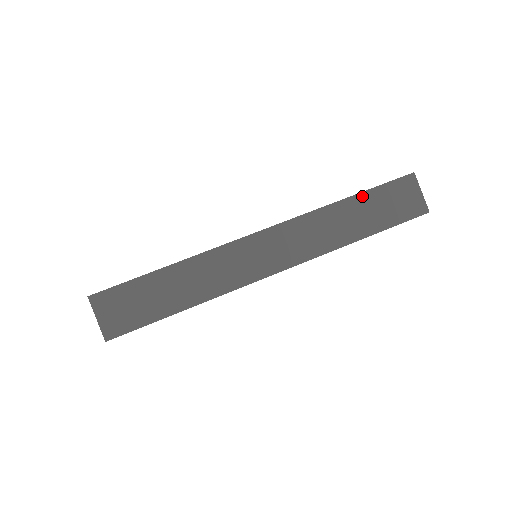
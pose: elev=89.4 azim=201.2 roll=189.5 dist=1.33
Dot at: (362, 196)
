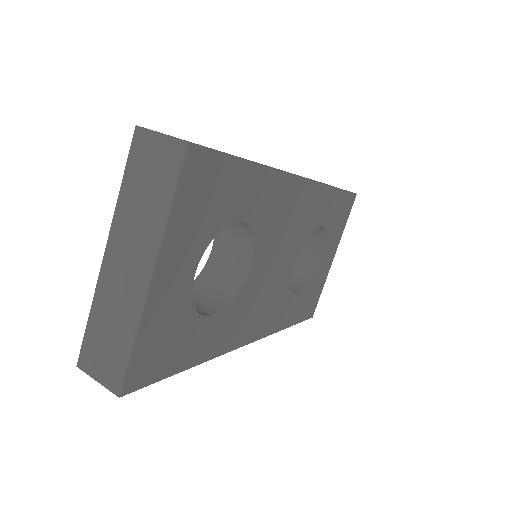
Dot at: occluded
